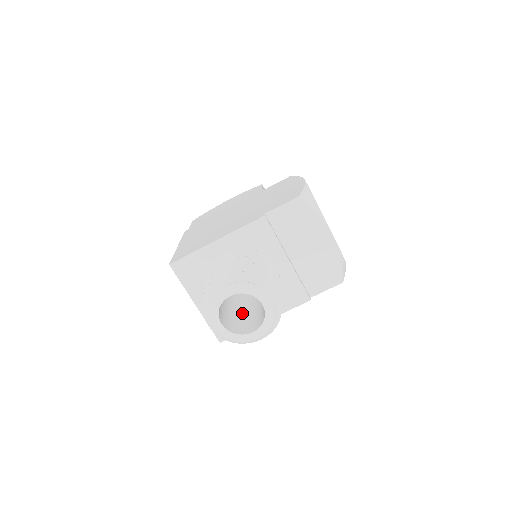
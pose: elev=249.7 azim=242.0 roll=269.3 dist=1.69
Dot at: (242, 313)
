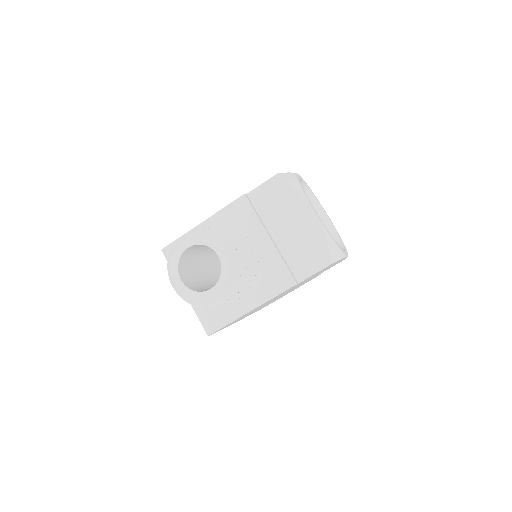
Dot at: occluded
